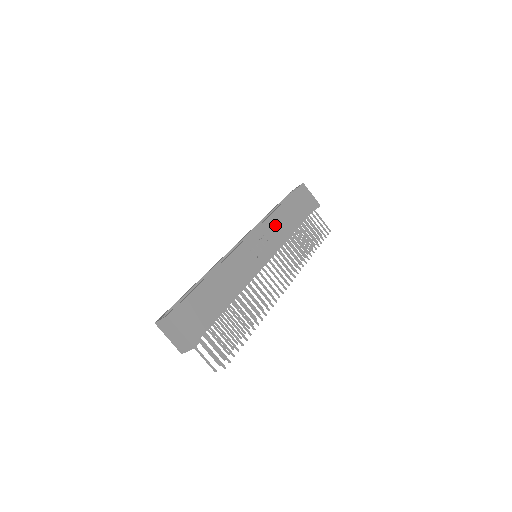
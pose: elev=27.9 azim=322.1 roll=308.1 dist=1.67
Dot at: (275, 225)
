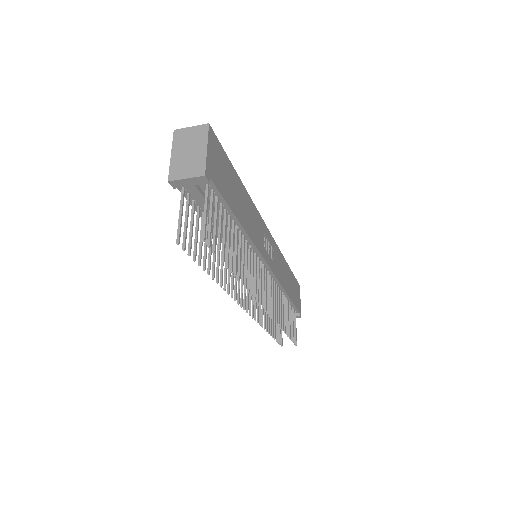
Dot at: (281, 263)
